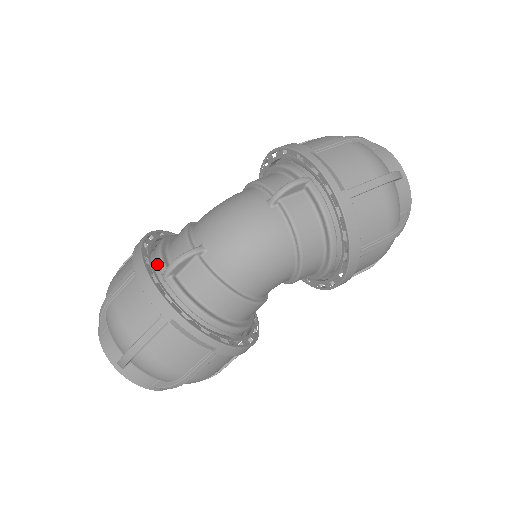
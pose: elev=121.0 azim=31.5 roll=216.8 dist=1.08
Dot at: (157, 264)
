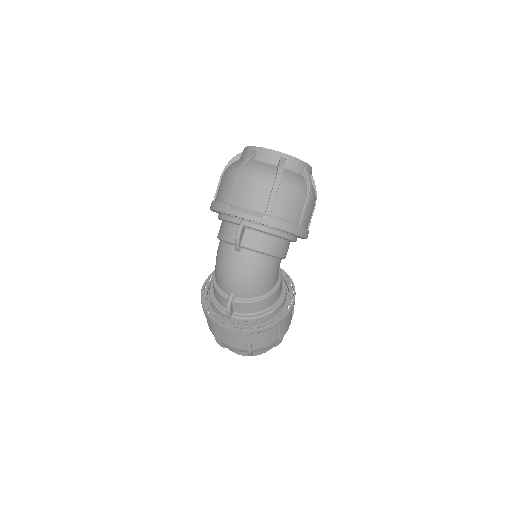
Dot at: (220, 314)
